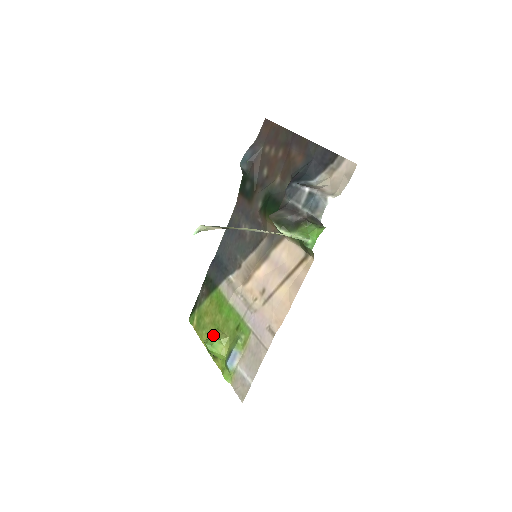
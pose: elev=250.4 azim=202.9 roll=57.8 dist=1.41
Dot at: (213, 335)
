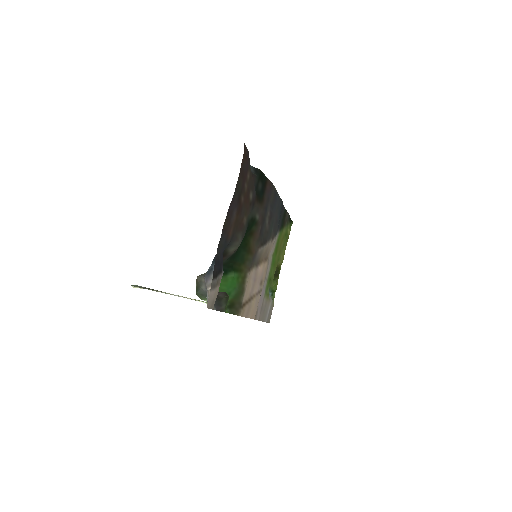
Dot at: (279, 260)
